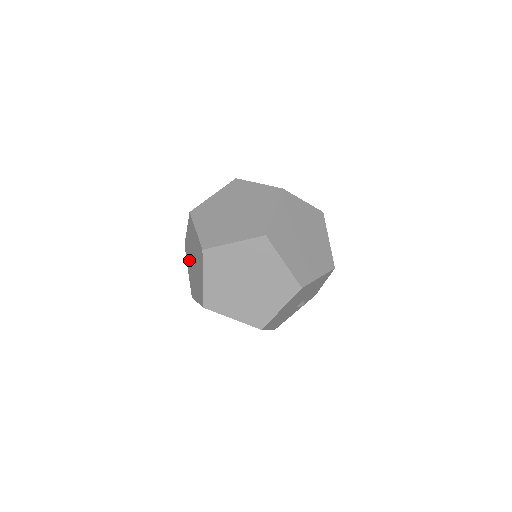
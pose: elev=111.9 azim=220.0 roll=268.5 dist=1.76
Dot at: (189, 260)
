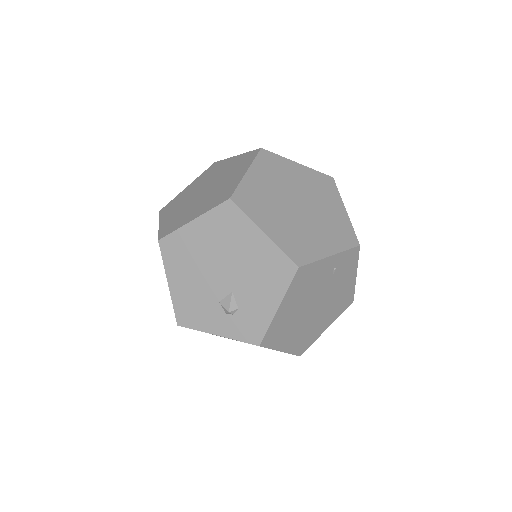
Dot at: occluded
